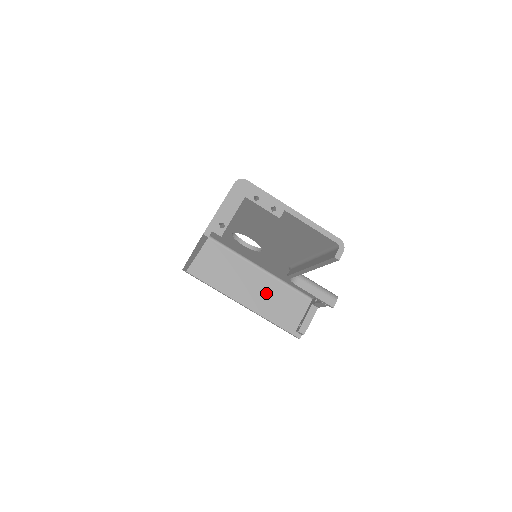
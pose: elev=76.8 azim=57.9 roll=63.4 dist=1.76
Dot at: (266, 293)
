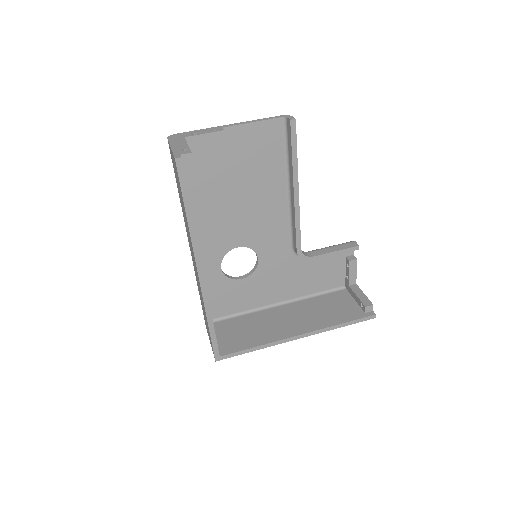
Dot at: (306, 313)
